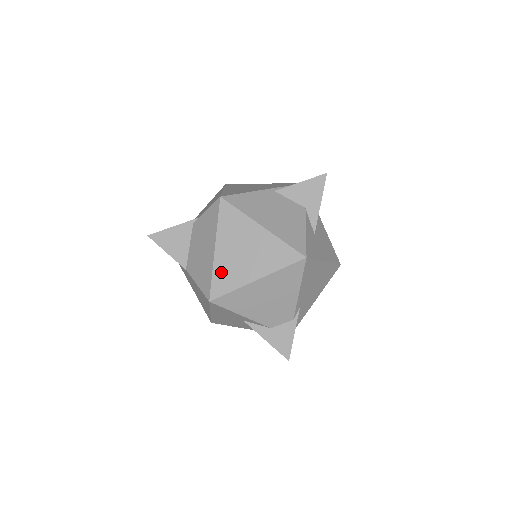
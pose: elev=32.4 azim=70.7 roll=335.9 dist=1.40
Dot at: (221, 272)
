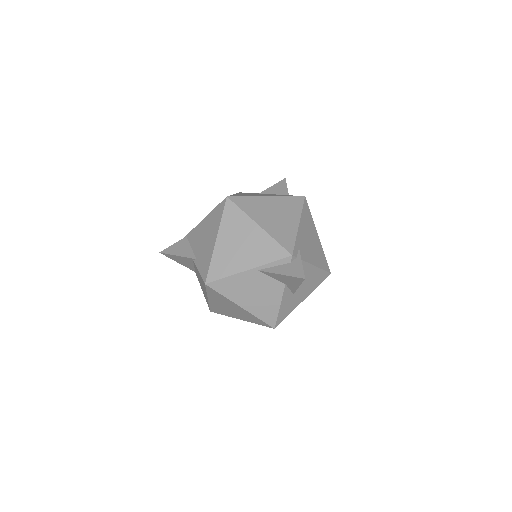
Dot at: (215, 307)
